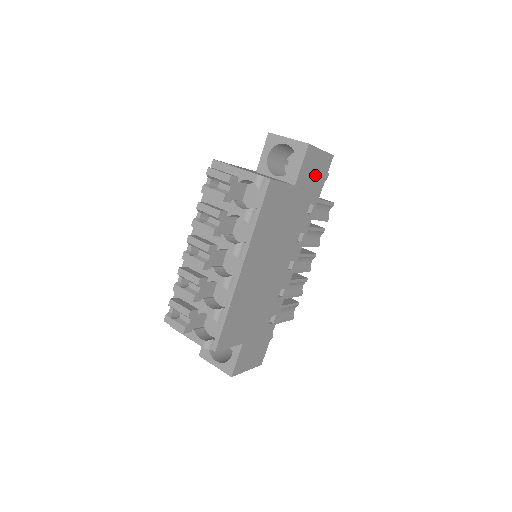
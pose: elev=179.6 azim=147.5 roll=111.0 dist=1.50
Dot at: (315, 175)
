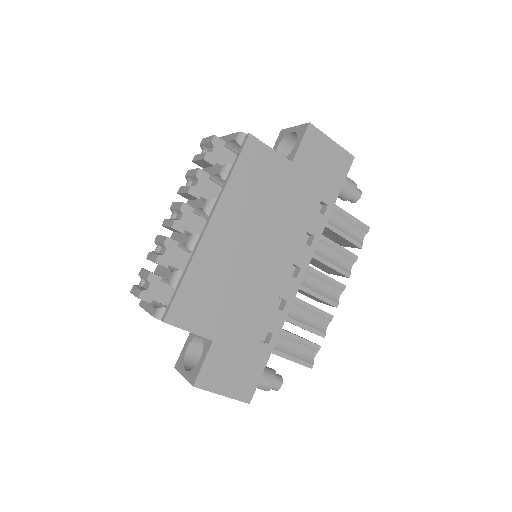
Dot at: (325, 167)
